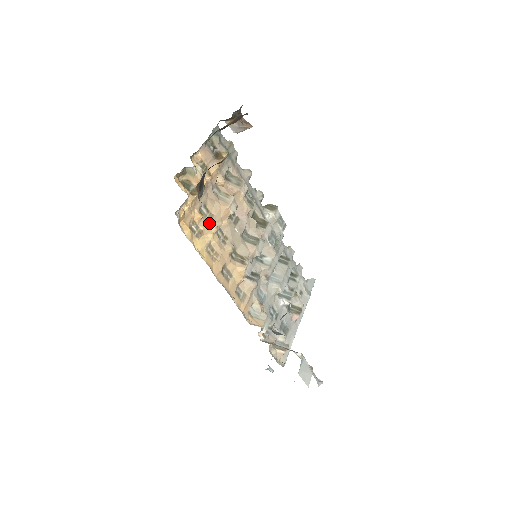
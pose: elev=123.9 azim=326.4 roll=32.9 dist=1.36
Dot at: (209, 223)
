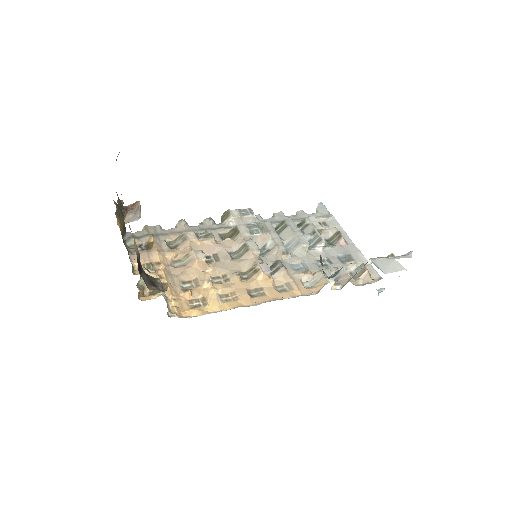
Dot at: (201, 287)
